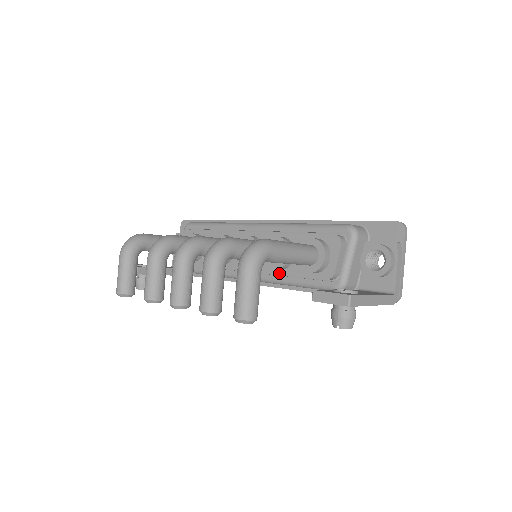
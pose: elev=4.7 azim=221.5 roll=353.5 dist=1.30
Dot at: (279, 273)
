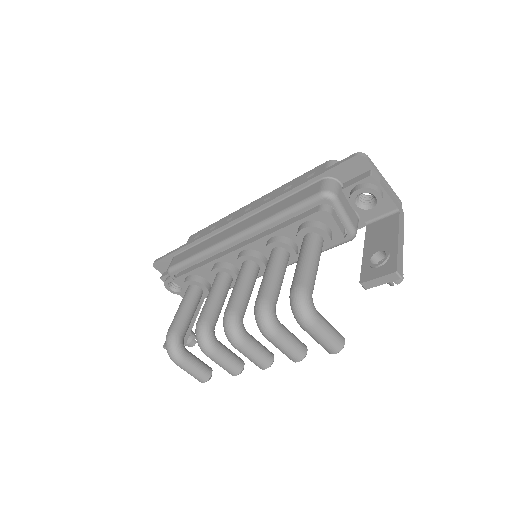
Dot at: occluded
